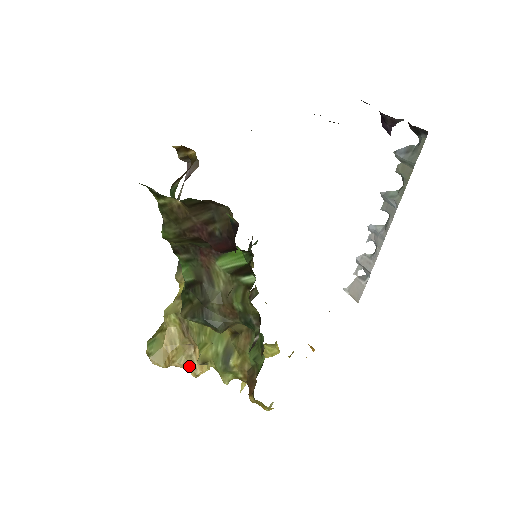
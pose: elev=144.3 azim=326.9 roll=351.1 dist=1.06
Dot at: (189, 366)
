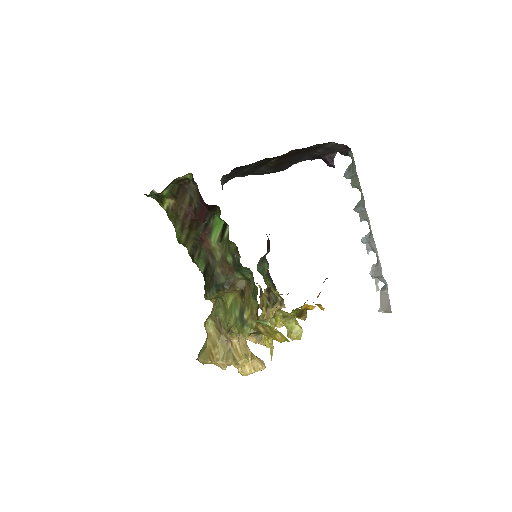
Dot at: (230, 359)
